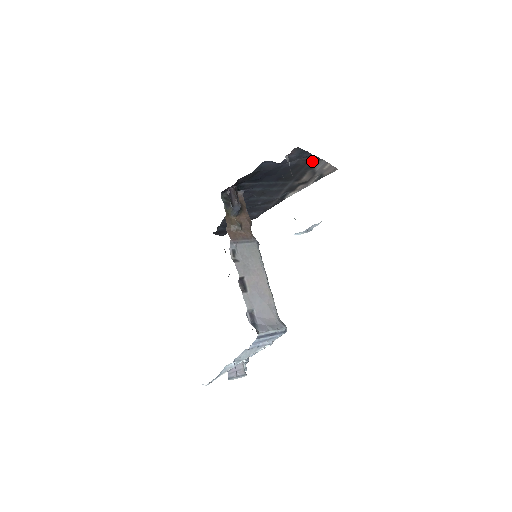
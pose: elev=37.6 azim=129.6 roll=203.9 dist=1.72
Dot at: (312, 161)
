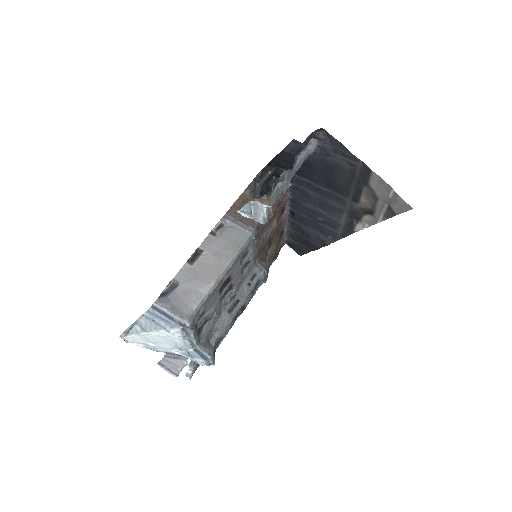
Dot at: (361, 170)
